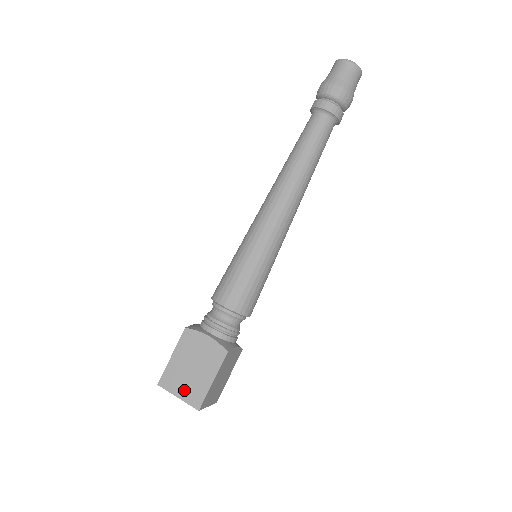
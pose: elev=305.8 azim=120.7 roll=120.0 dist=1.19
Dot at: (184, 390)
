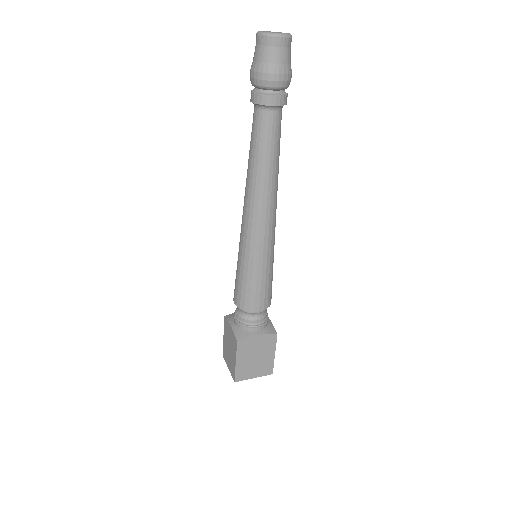
Dot at: (229, 364)
